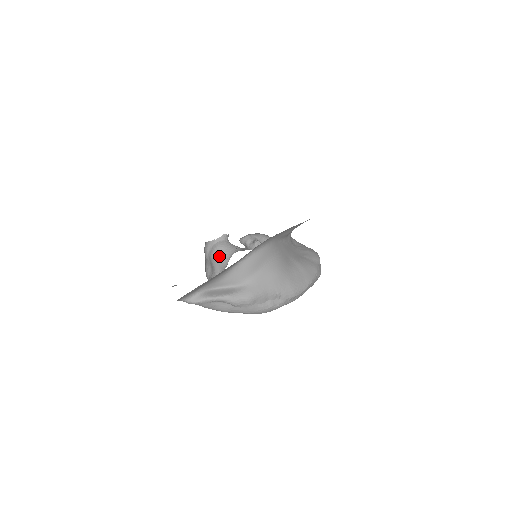
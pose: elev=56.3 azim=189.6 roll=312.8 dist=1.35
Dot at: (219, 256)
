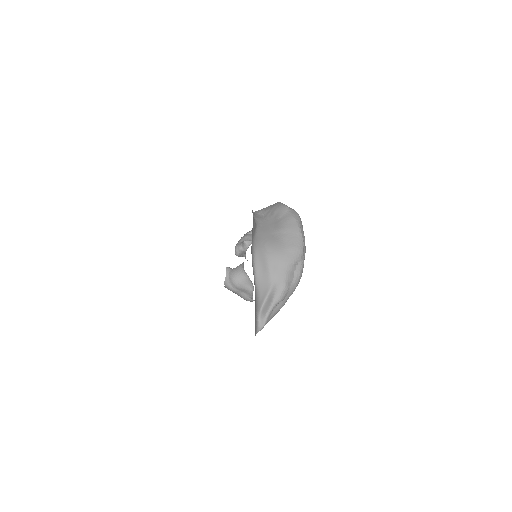
Dot at: (239, 280)
